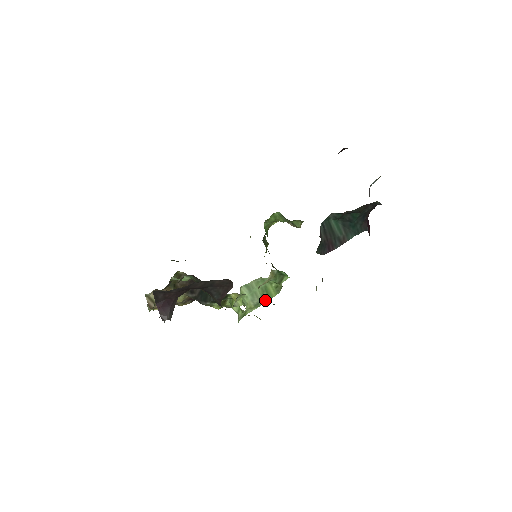
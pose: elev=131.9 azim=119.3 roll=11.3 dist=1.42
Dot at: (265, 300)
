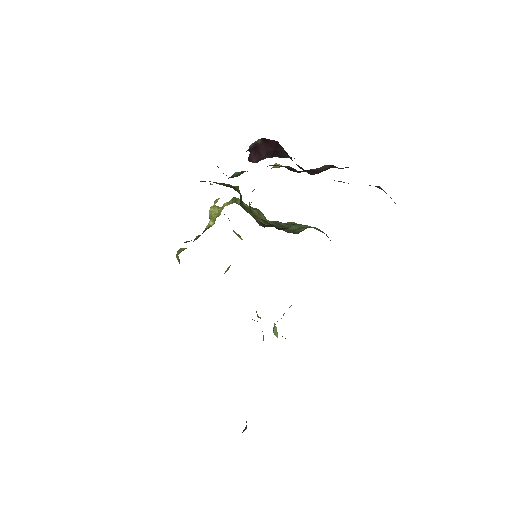
Dot at: occluded
